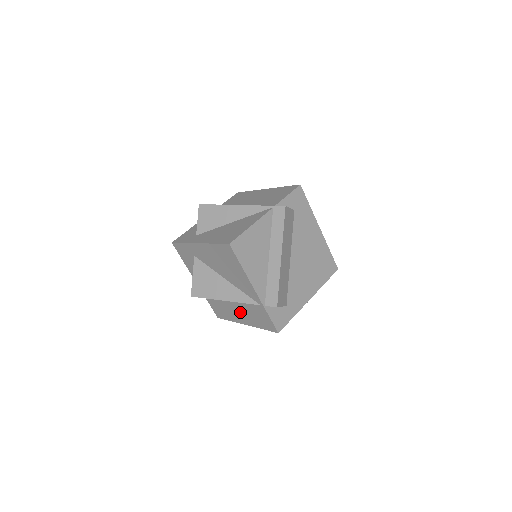
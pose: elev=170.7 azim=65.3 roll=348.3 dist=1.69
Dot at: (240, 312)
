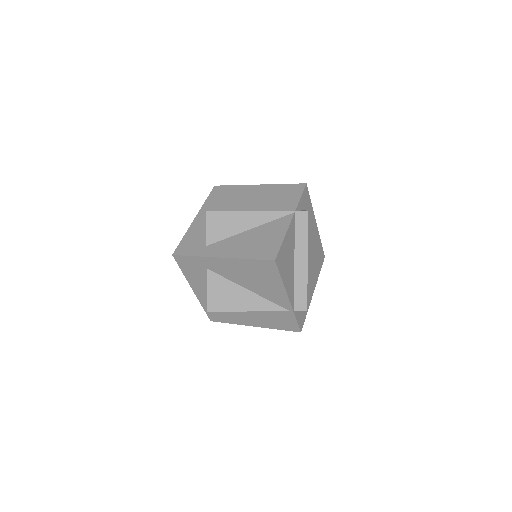
Dot at: (252, 316)
